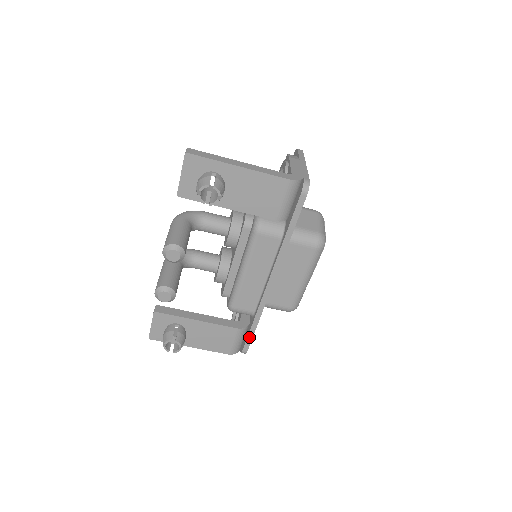
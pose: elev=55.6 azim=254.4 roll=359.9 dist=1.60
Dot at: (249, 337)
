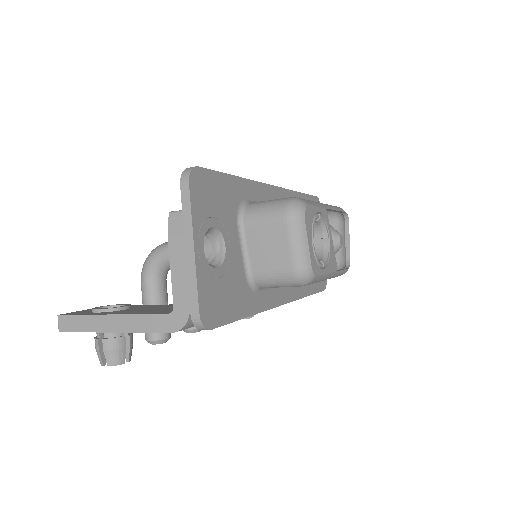
Dot at: occluded
